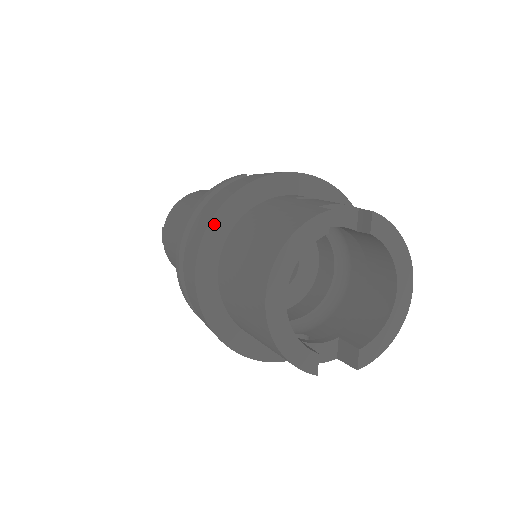
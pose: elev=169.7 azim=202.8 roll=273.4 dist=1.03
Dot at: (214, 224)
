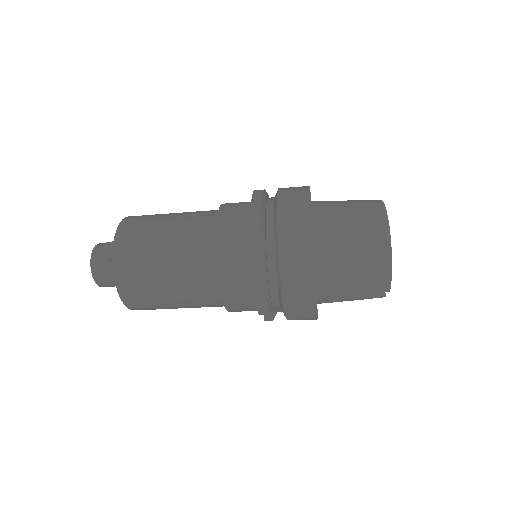
Dot at: occluded
